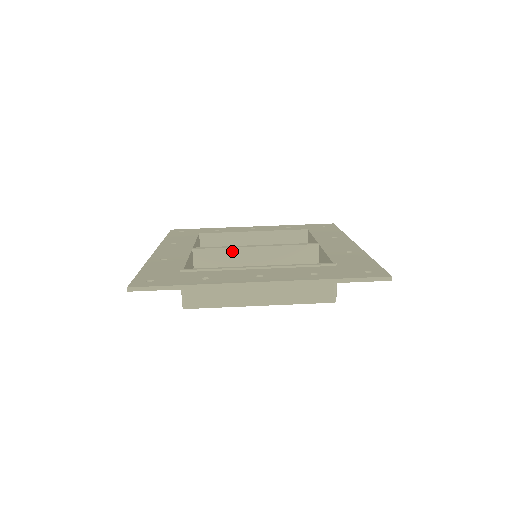
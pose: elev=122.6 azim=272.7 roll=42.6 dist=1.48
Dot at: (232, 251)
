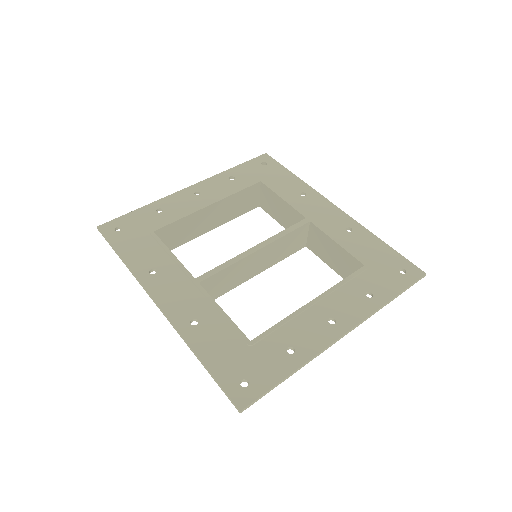
Dot at: (237, 265)
